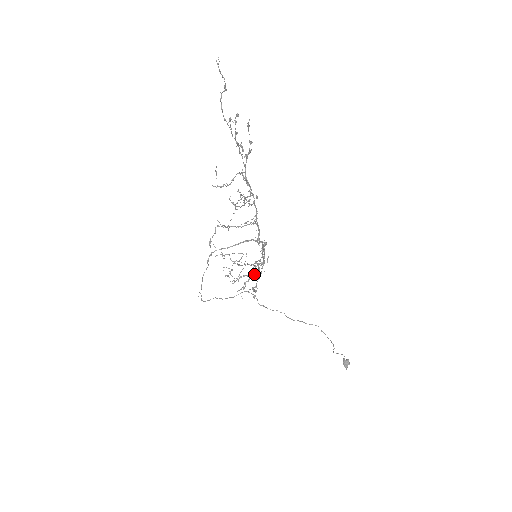
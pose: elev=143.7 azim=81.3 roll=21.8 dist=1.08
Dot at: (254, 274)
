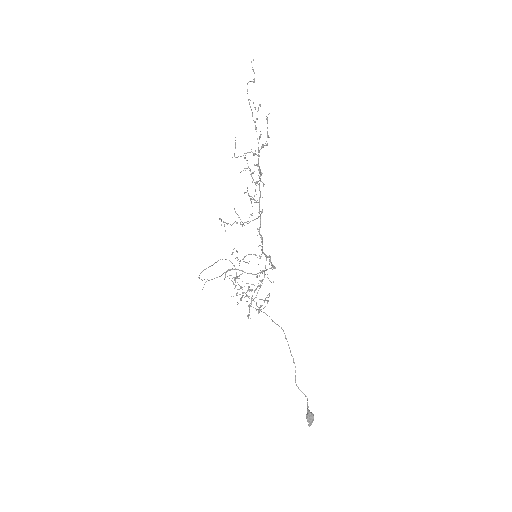
Dot at: (260, 306)
